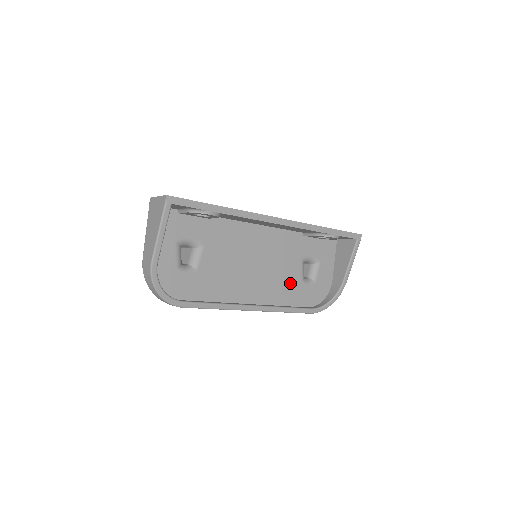
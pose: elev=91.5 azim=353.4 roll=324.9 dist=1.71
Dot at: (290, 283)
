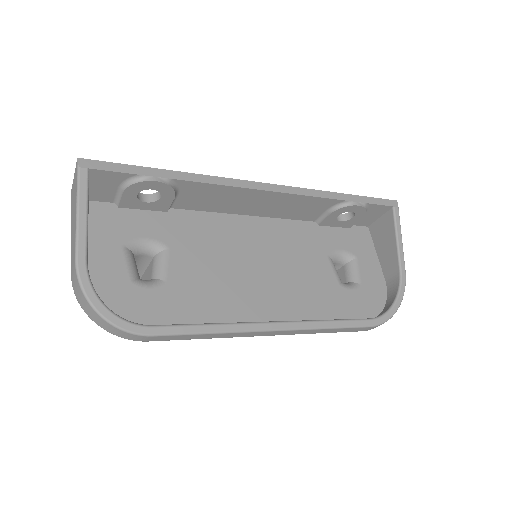
Dot at: (322, 289)
